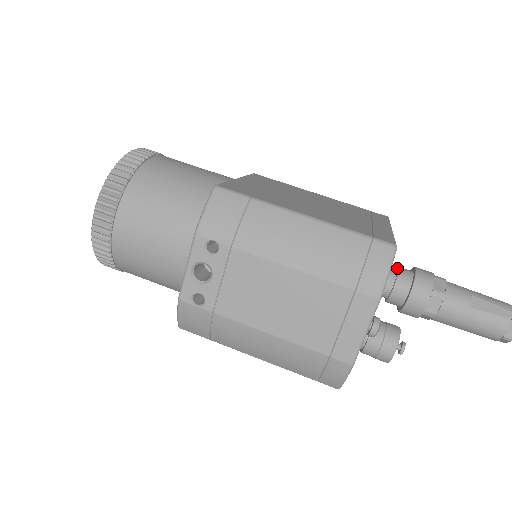
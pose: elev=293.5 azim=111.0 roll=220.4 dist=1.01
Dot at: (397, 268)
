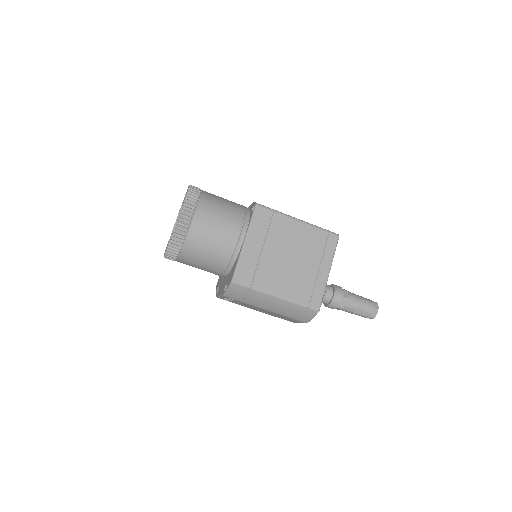
Dot at: (325, 292)
